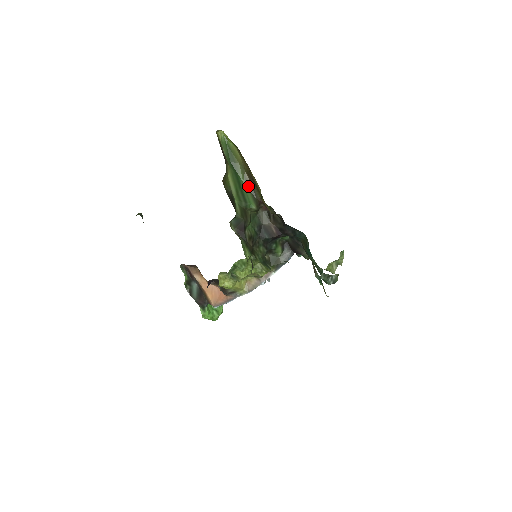
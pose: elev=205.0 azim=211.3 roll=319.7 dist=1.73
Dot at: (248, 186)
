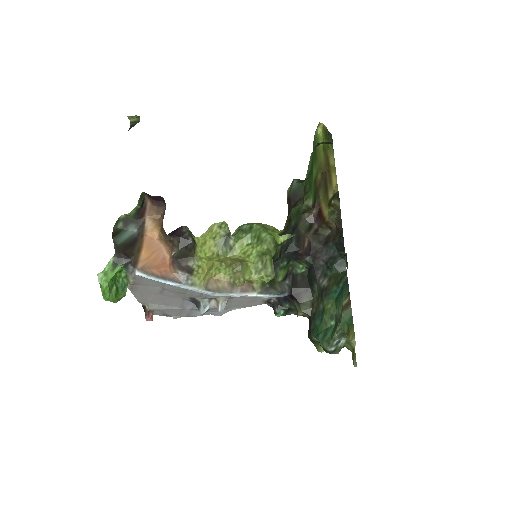
Dot at: (315, 183)
